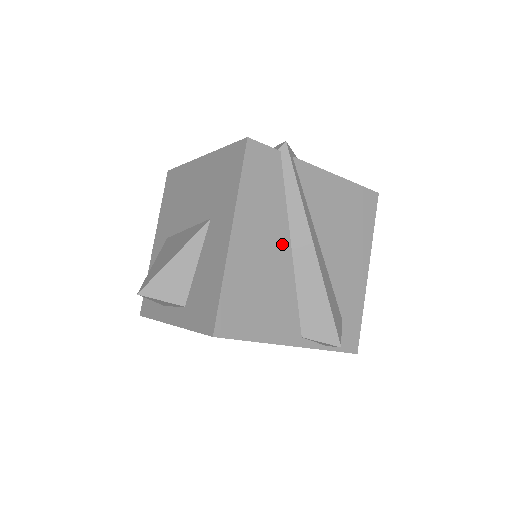
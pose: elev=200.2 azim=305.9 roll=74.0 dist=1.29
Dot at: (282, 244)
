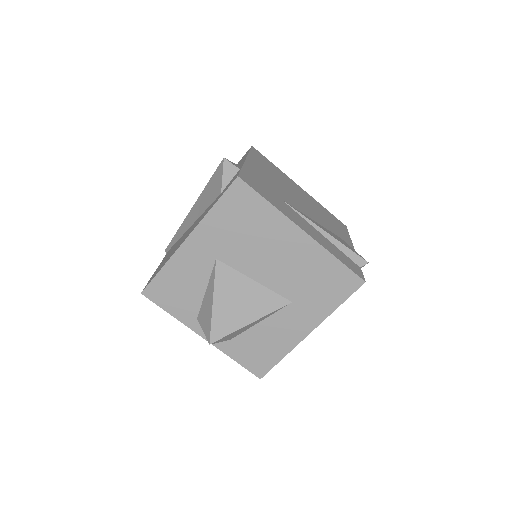
Dot at: occluded
